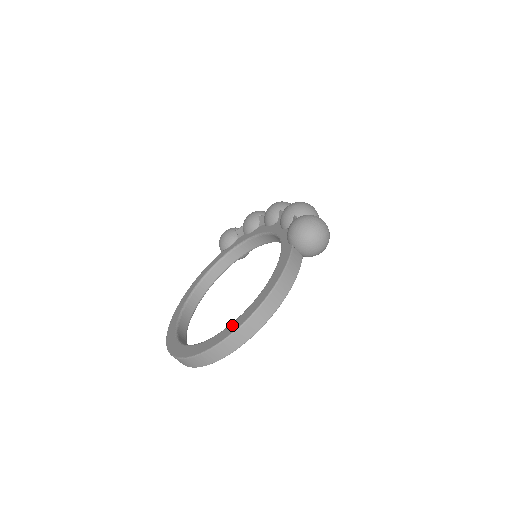
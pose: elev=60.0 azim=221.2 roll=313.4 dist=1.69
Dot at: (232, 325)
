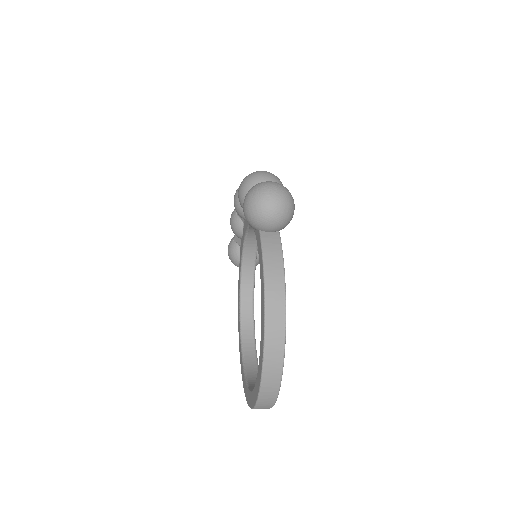
Dot at: (260, 354)
